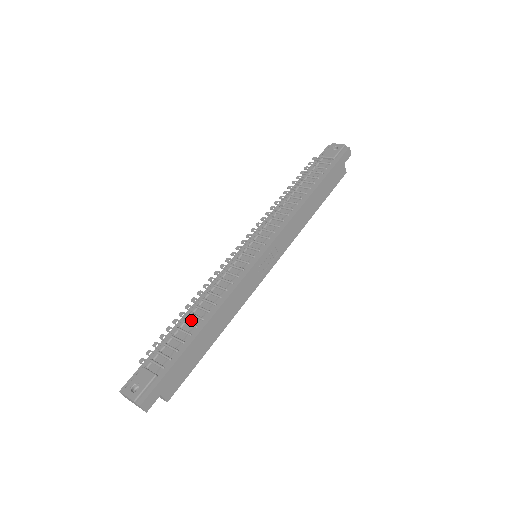
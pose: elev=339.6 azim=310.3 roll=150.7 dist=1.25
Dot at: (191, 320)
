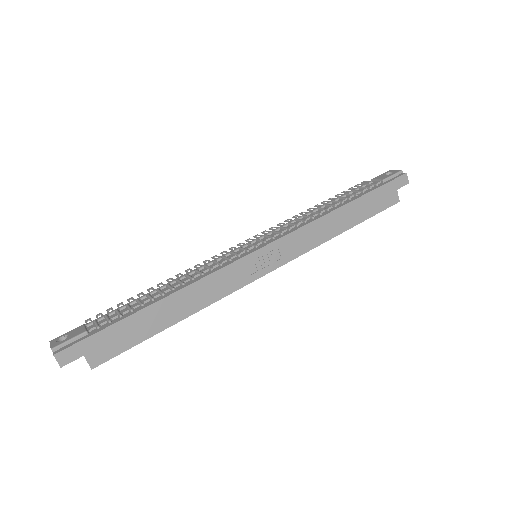
Dot at: (154, 294)
